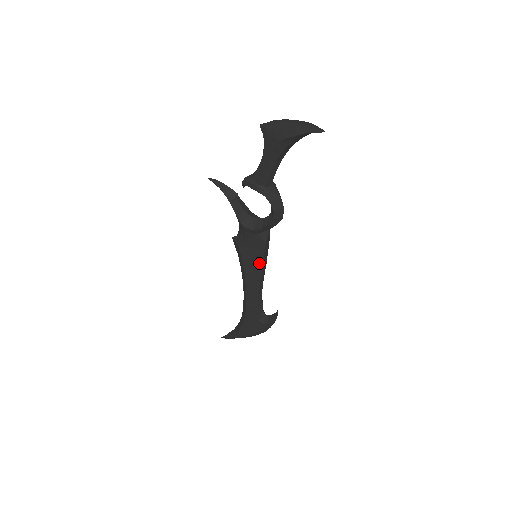
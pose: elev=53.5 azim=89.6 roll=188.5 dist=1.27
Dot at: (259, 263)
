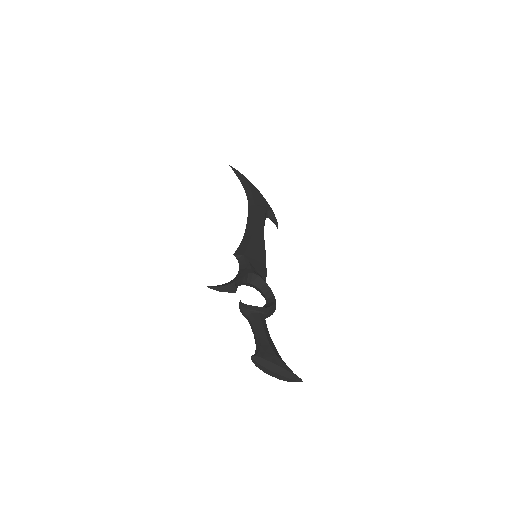
Dot at: occluded
